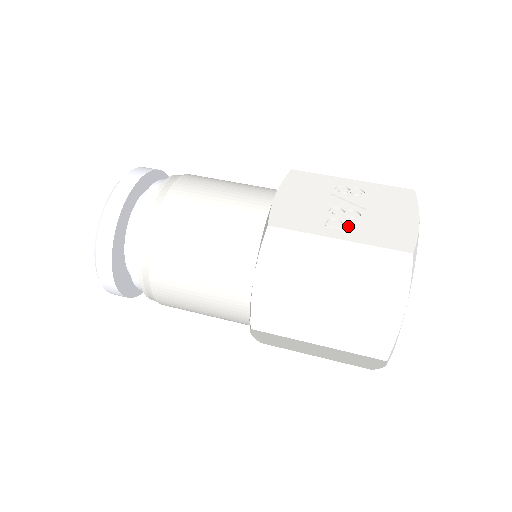
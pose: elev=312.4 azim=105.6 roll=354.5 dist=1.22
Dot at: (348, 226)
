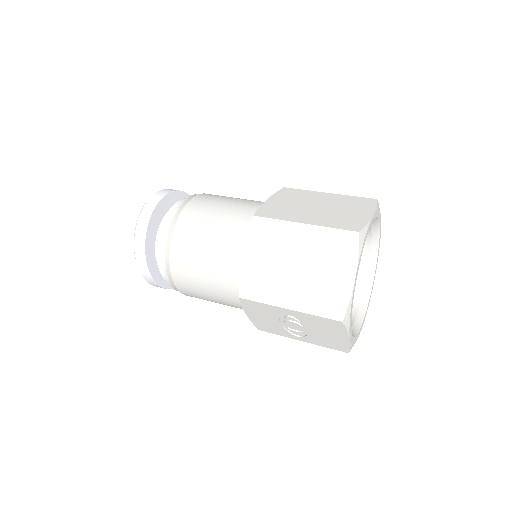
Dot at: occluded
